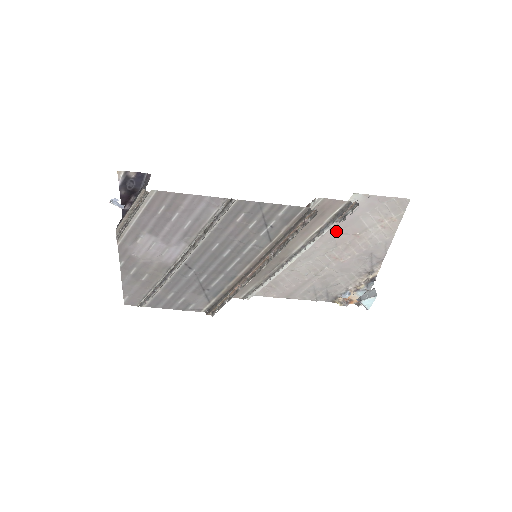
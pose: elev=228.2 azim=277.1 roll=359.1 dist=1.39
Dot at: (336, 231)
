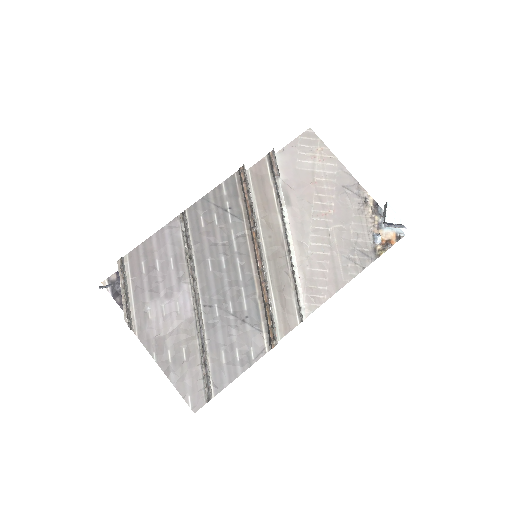
Dot at: (296, 193)
